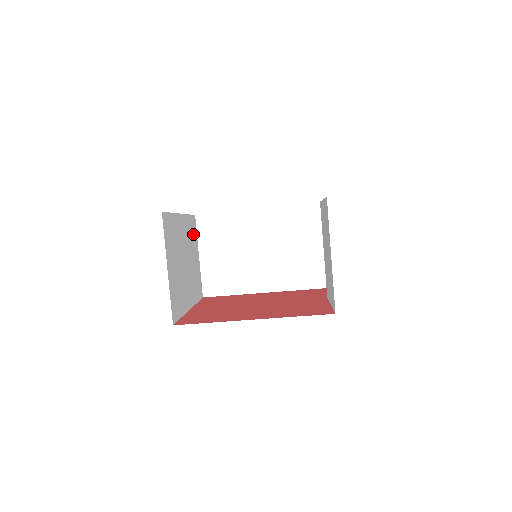
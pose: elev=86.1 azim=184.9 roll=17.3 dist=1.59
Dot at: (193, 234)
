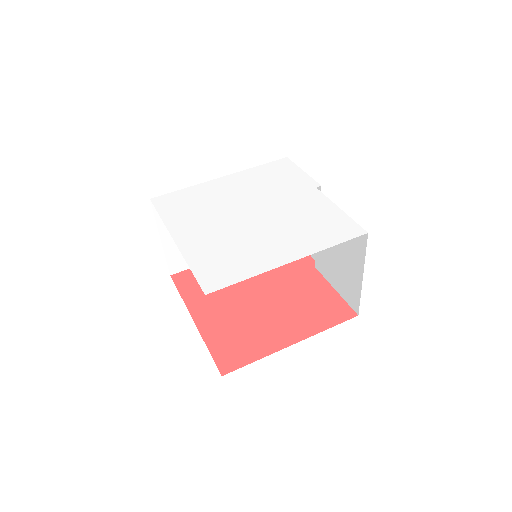
Dot at: occluded
